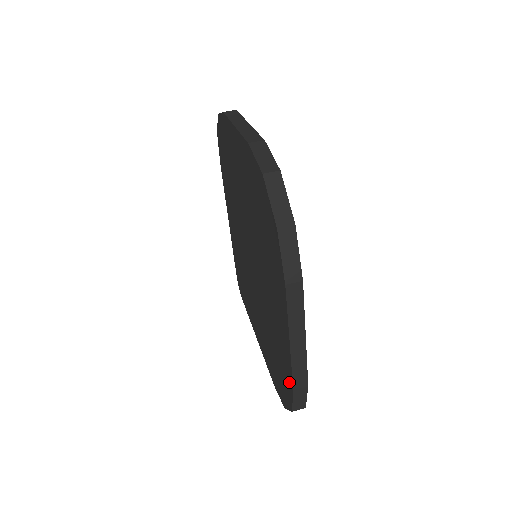
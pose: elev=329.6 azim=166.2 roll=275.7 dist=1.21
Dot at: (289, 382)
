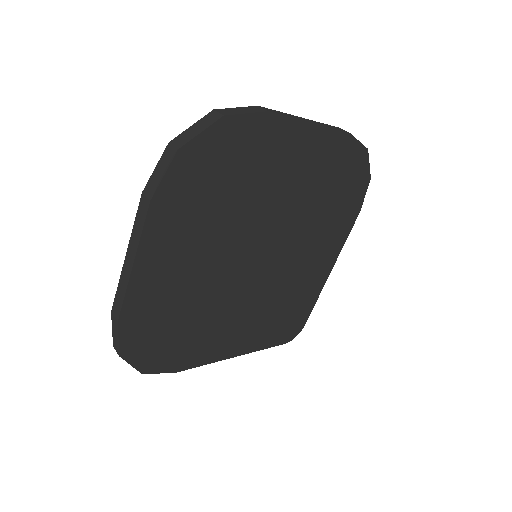
Dot at: occluded
